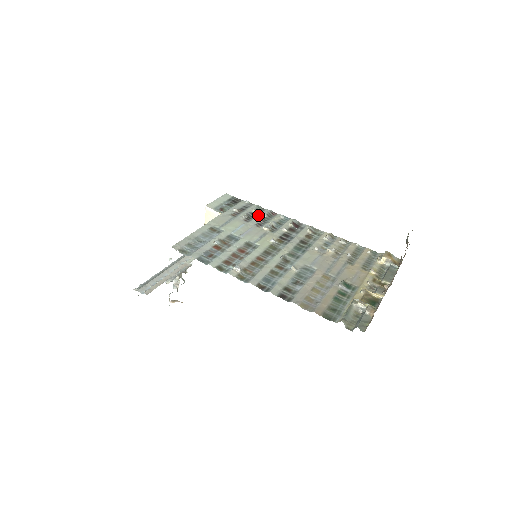
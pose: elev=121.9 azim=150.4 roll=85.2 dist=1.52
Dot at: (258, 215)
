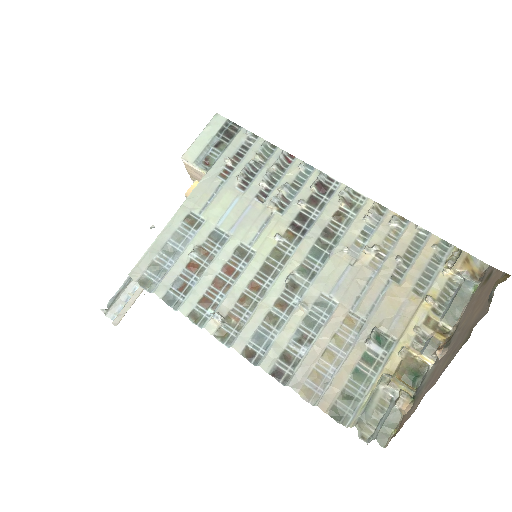
Dot at: (263, 169)
